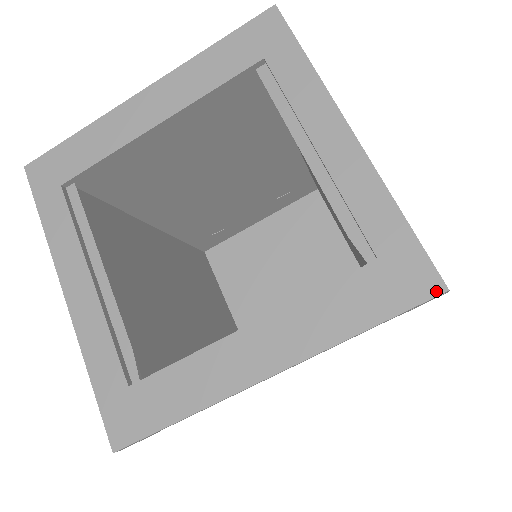
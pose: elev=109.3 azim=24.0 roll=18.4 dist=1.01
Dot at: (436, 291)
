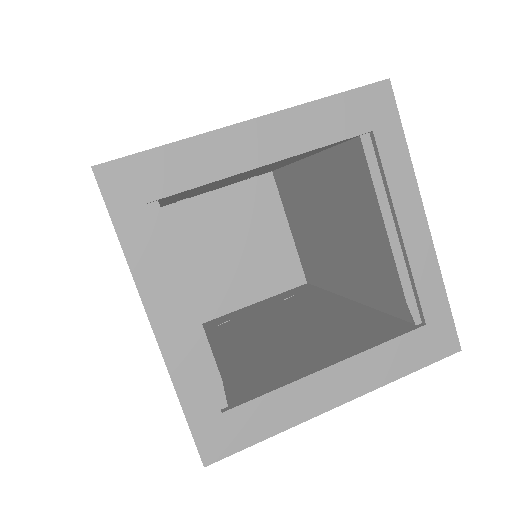
Dot at: (455, 350)
